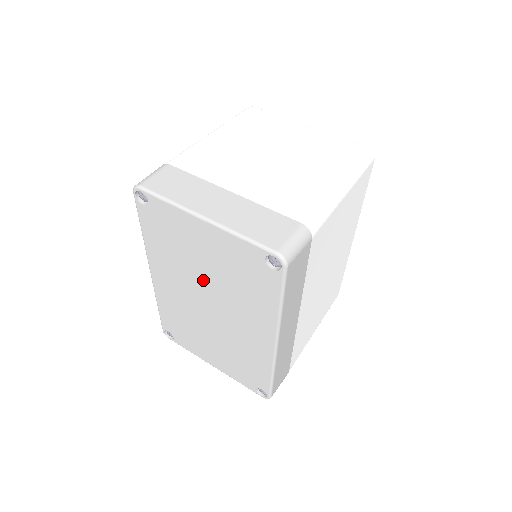
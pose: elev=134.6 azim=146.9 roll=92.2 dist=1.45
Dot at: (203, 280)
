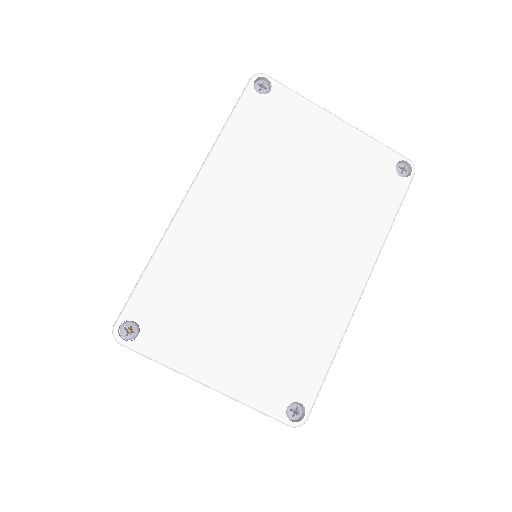
Dot at: (294, 197)
